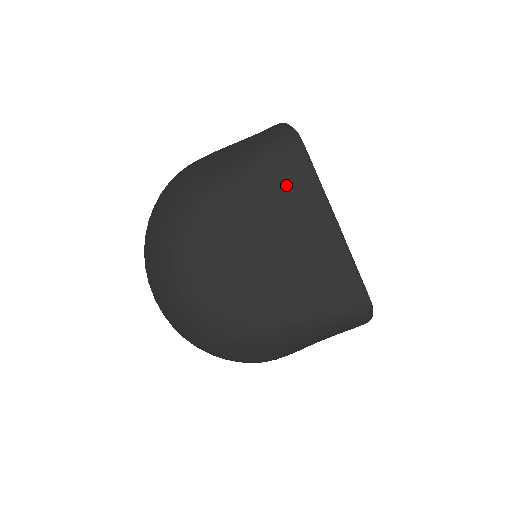
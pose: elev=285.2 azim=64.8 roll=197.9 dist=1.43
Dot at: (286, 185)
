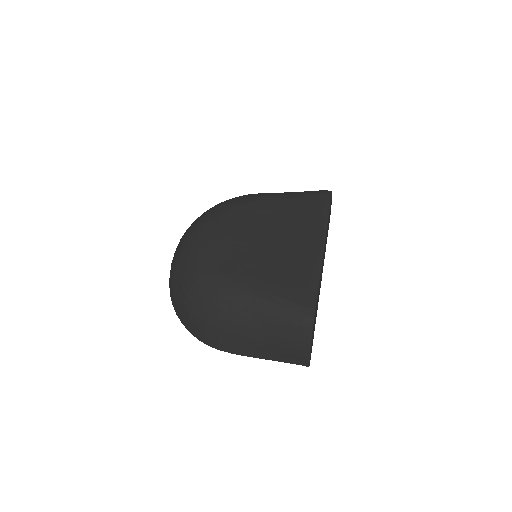
Dot at: (302, 210)
